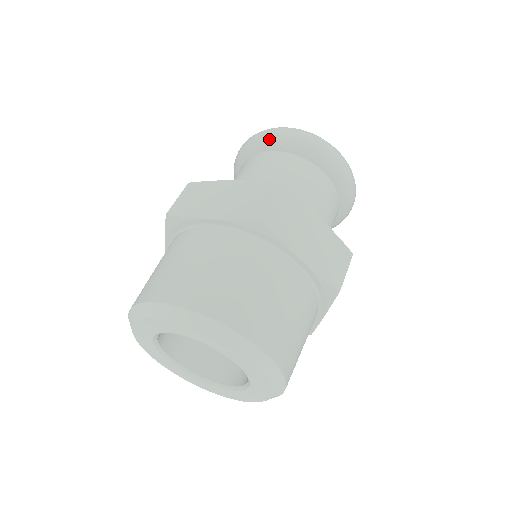
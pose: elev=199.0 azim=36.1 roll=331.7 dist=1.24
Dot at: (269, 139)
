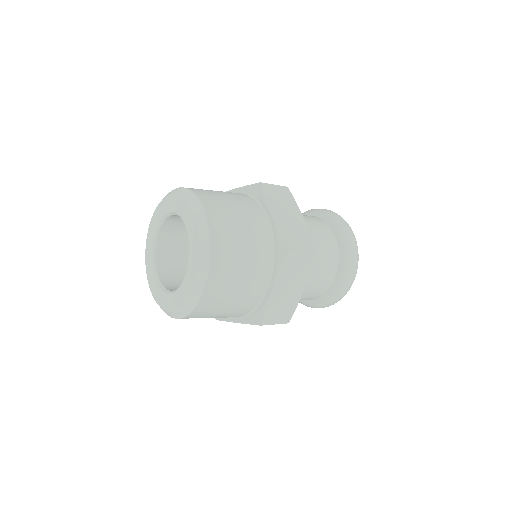
Dot at: (309, 210)
